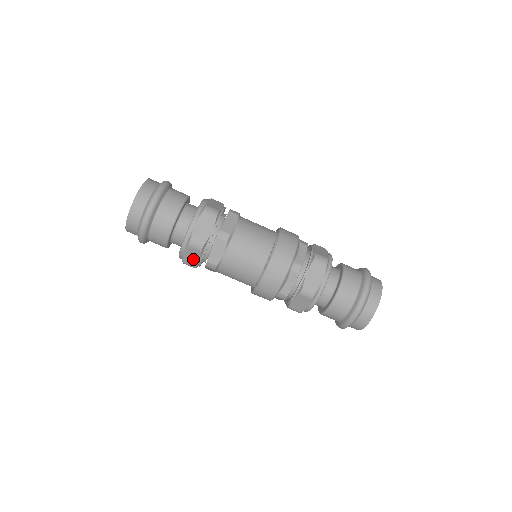
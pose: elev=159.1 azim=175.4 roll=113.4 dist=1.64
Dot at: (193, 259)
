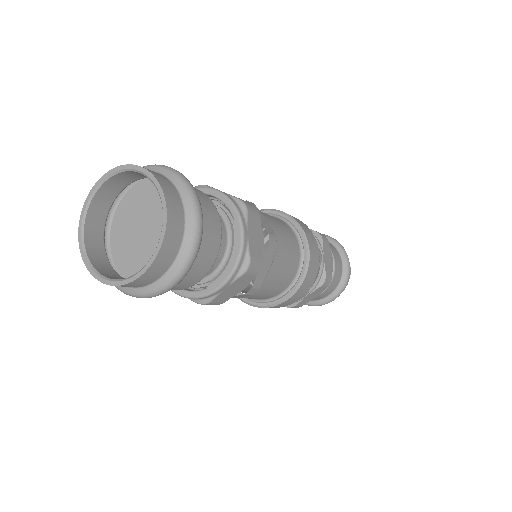
Dot at: (232, 292)
